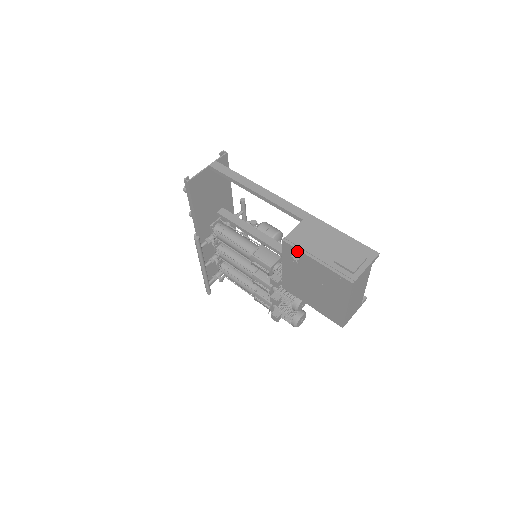
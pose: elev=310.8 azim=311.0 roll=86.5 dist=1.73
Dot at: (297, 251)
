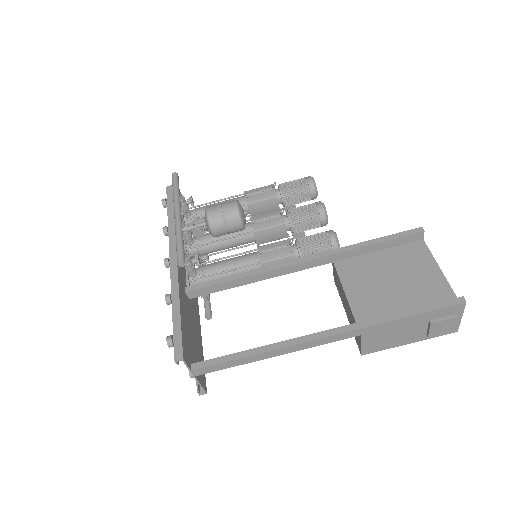
Dot at: (382, 347)
